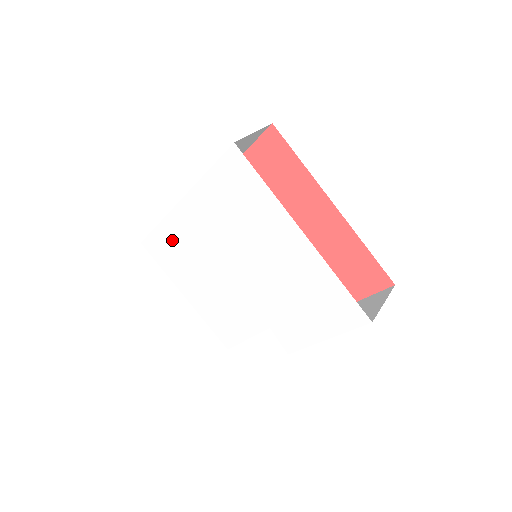
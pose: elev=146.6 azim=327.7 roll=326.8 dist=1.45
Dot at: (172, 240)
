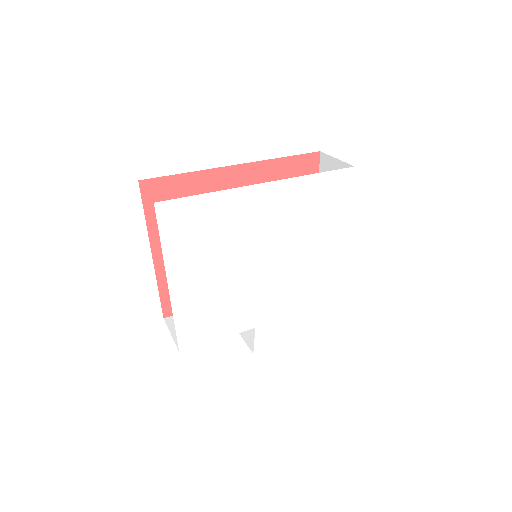
Dot at: (213, 217)
